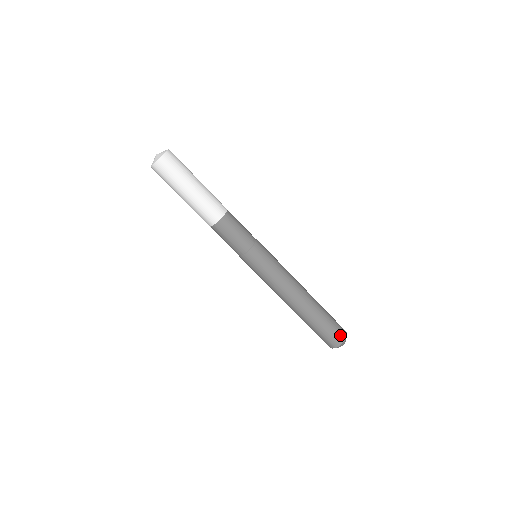
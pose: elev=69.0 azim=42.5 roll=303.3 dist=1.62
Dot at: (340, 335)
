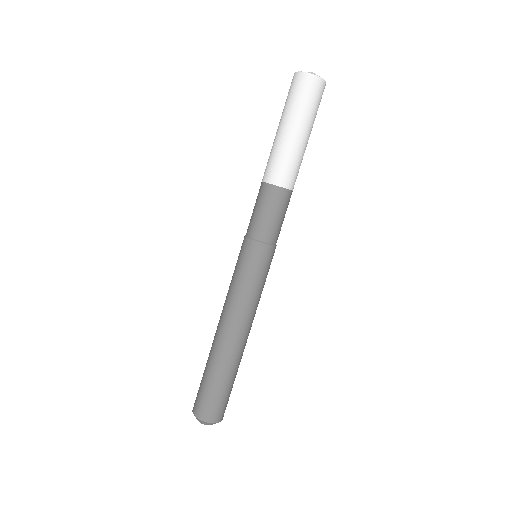
Dot at: (220, 413)
